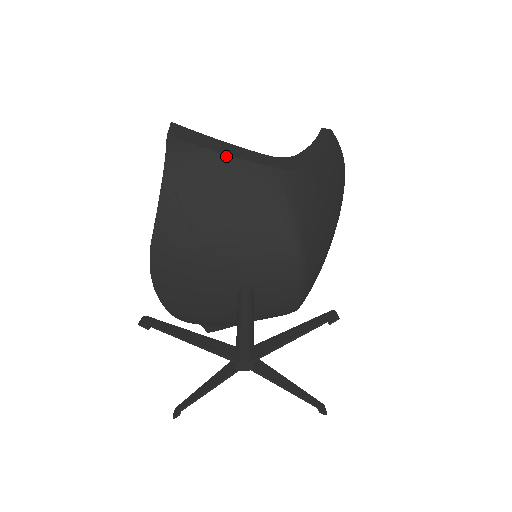
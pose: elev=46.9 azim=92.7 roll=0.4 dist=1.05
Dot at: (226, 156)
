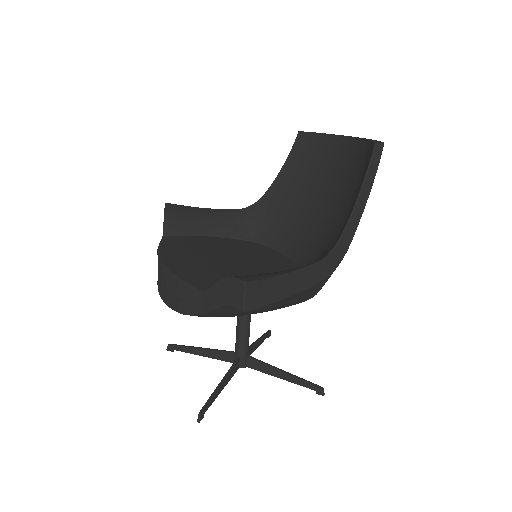
Dot at: occluded
